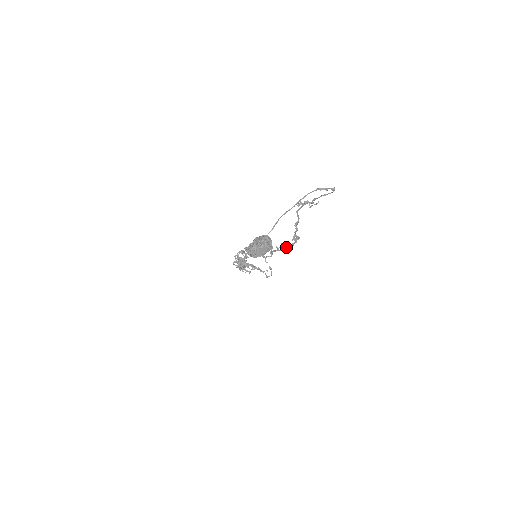
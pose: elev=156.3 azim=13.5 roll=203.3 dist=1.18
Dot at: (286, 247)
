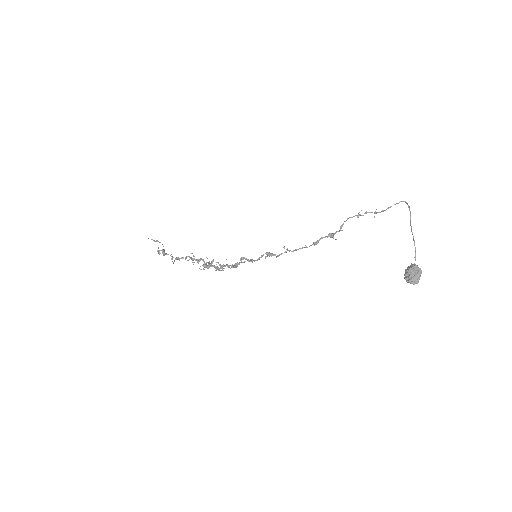
Dot at: (316, 243)
